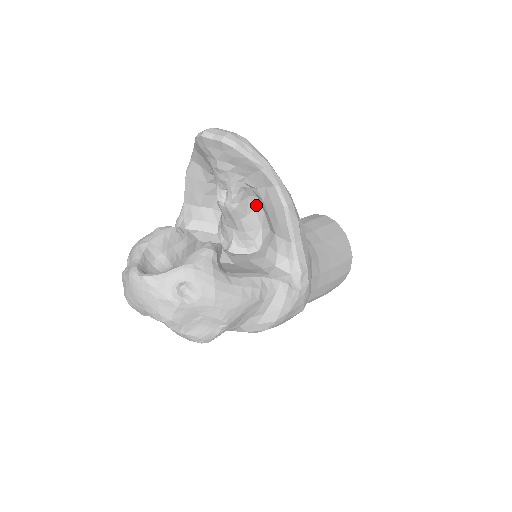
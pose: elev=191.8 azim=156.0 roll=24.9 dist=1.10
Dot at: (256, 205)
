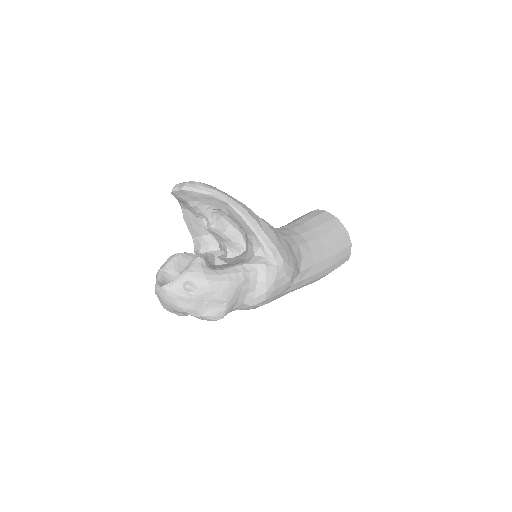
Dot at: (229, 220)
